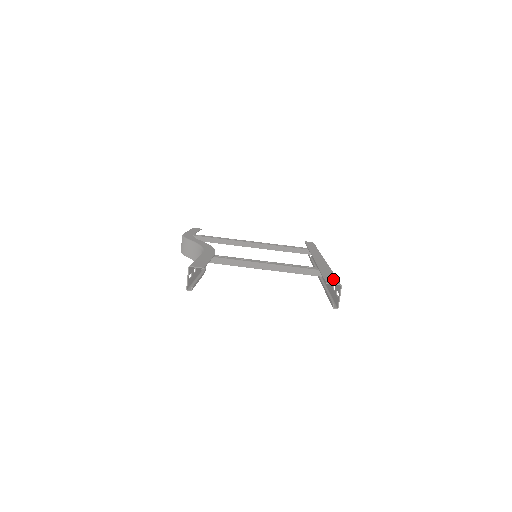
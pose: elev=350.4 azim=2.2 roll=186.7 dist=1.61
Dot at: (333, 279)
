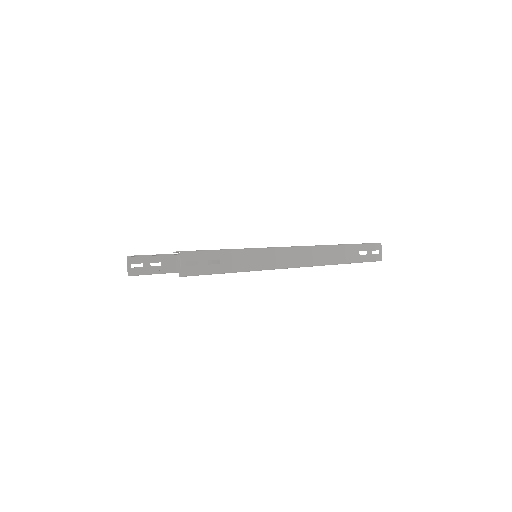
Dot at: occluded
